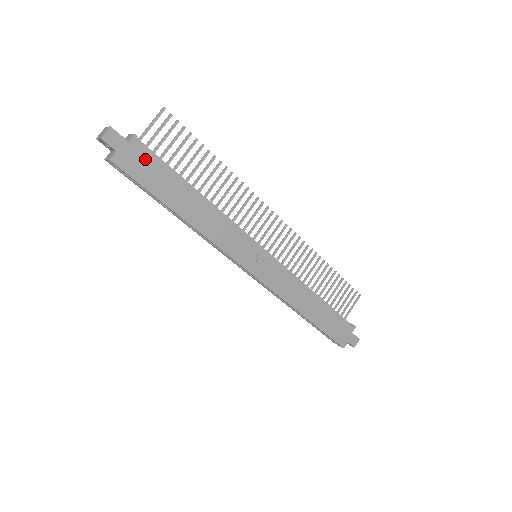
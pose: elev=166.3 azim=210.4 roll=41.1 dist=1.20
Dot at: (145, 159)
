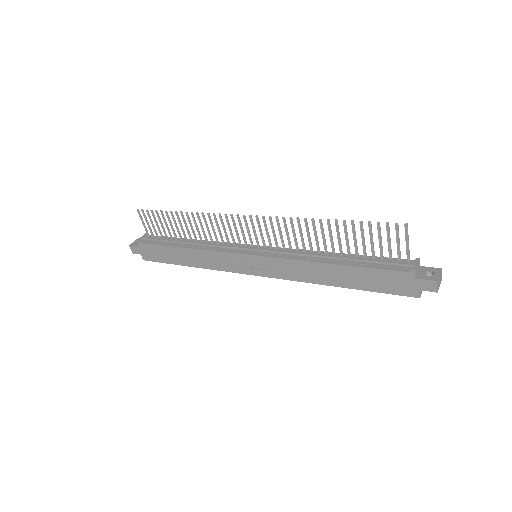
Dot at: (150, 249)
